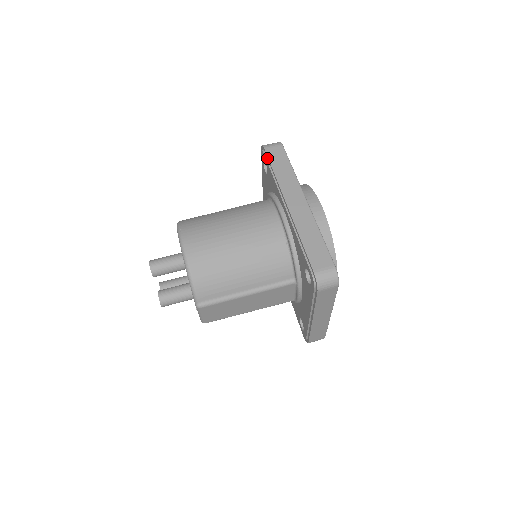
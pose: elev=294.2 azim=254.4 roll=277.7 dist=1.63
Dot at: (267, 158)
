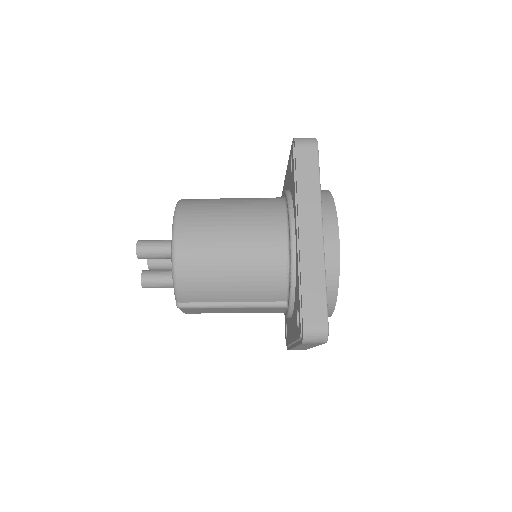
Dot at: (295, 159)
